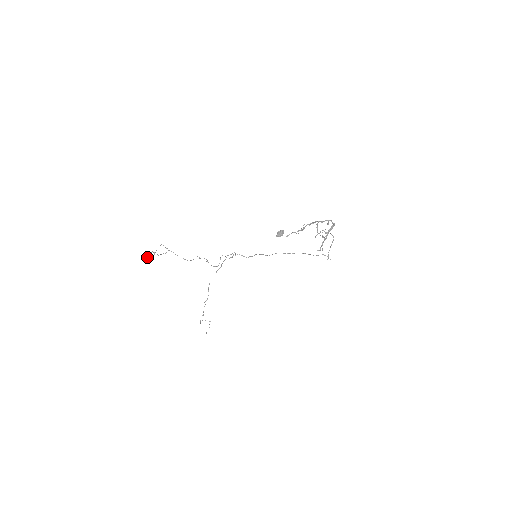
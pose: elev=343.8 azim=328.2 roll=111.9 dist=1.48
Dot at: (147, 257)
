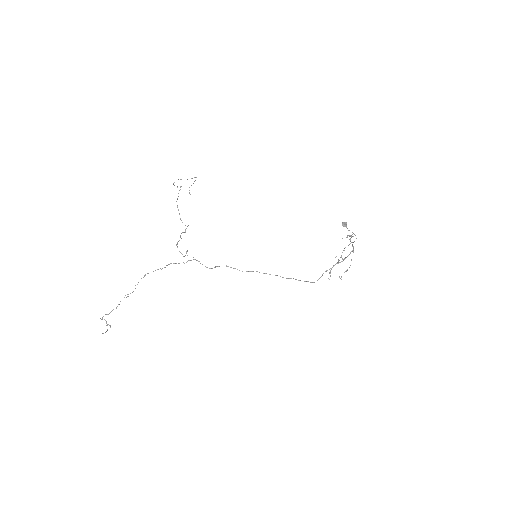
Dot at: occluded
